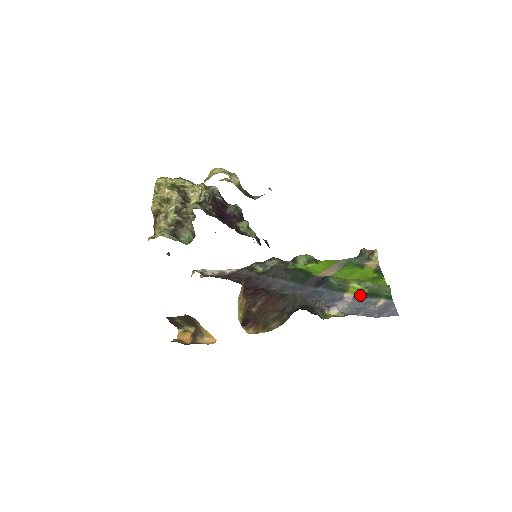
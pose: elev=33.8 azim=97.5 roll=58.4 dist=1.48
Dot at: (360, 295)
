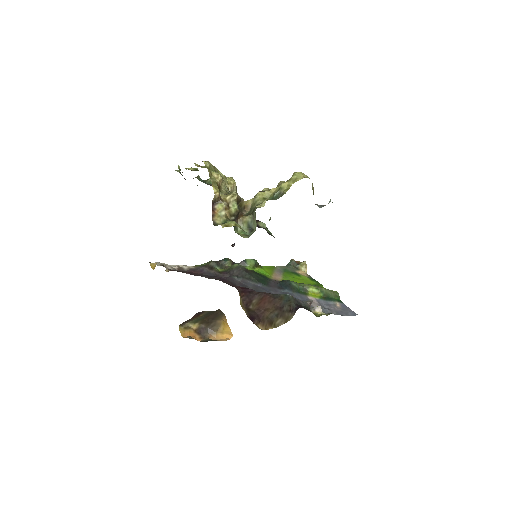
Dot at: (320, 298)
